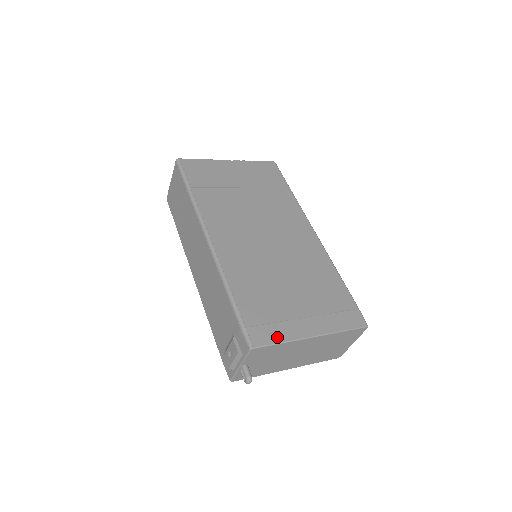
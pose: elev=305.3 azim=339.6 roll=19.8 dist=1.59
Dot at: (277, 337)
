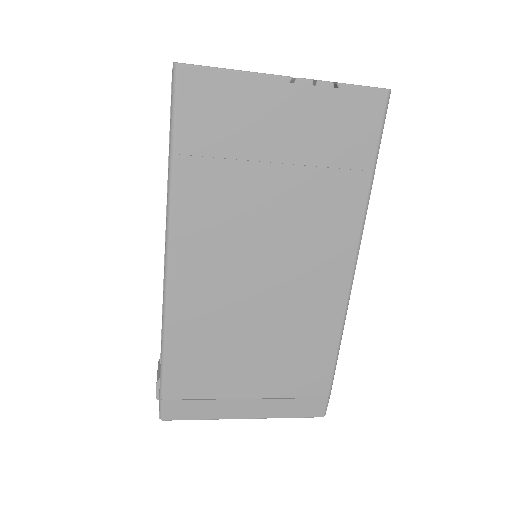
Dot at: (198, 414)
